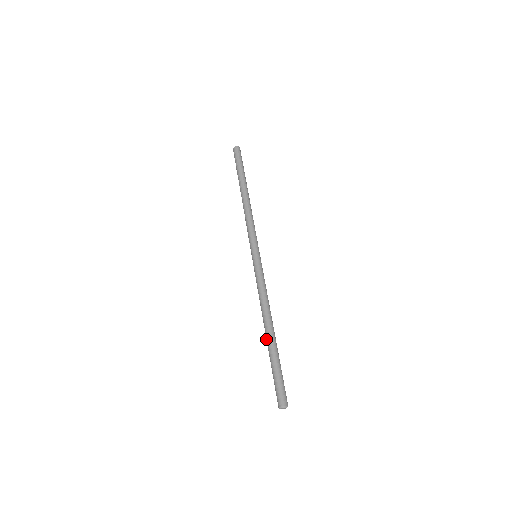
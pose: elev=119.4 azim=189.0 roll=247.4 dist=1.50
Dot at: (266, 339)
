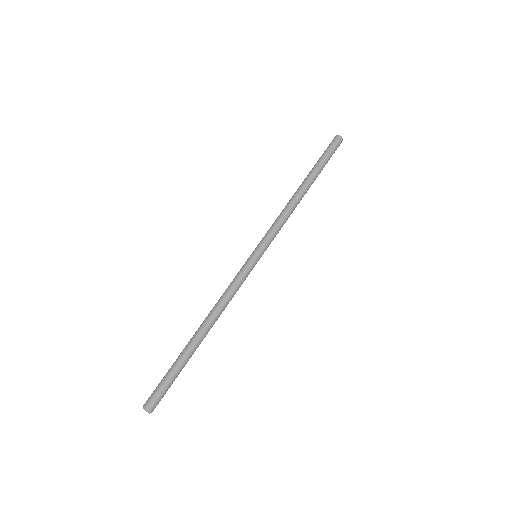
Dot at: occluded
